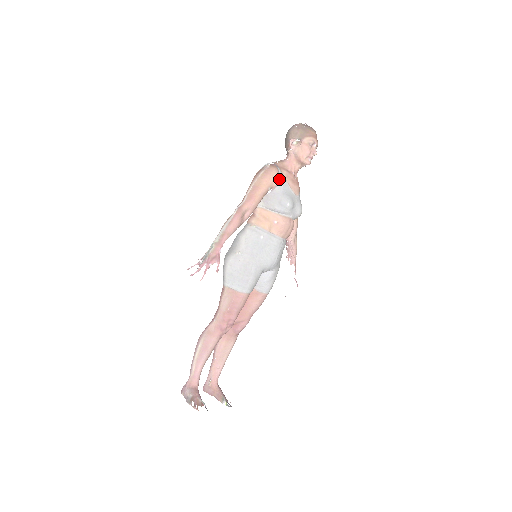
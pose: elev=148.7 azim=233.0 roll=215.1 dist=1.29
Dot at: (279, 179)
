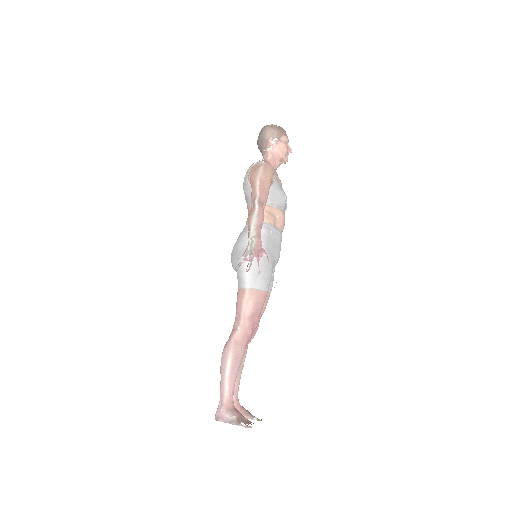
Dot at: (273, 174)
